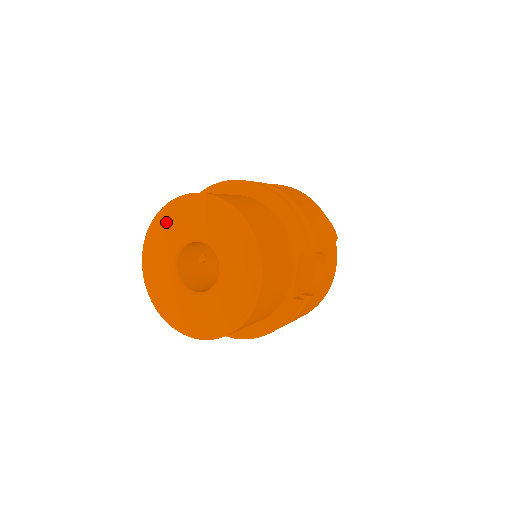
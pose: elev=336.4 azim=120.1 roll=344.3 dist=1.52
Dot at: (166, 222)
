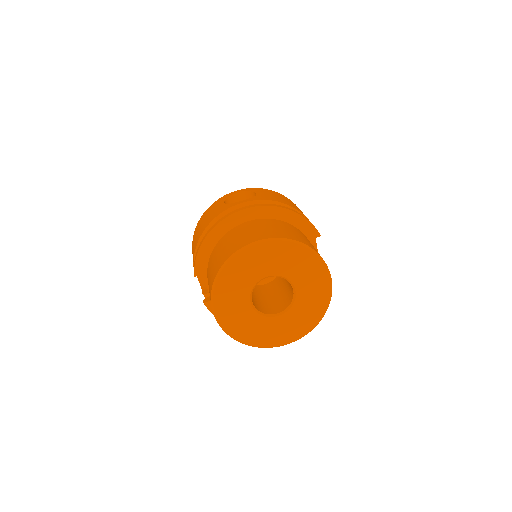
Dot at: (229, 280)
